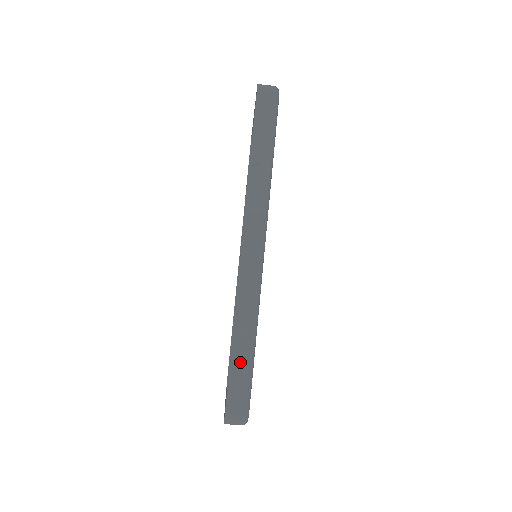
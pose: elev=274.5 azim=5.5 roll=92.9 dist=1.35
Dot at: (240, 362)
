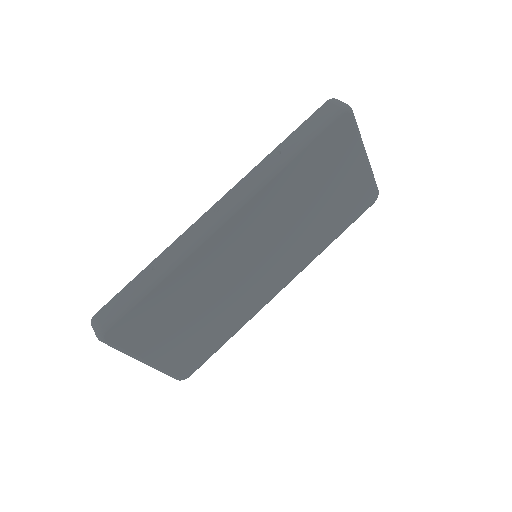
Dot at: (135, 286)
